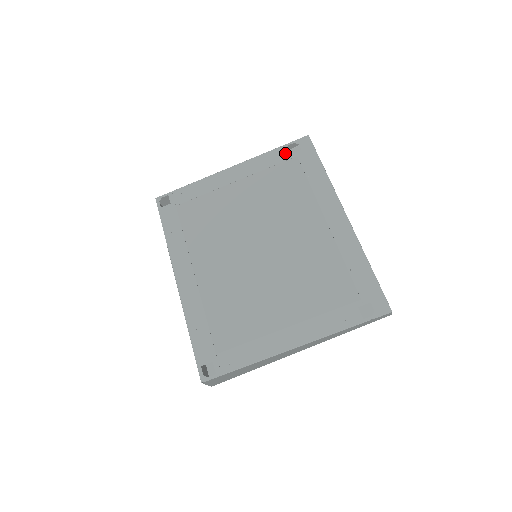
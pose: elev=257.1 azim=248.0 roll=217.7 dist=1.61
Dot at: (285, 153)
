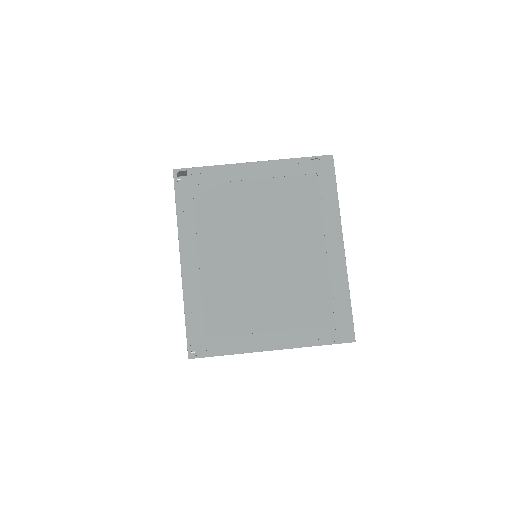
Dot at: (307, 166)
